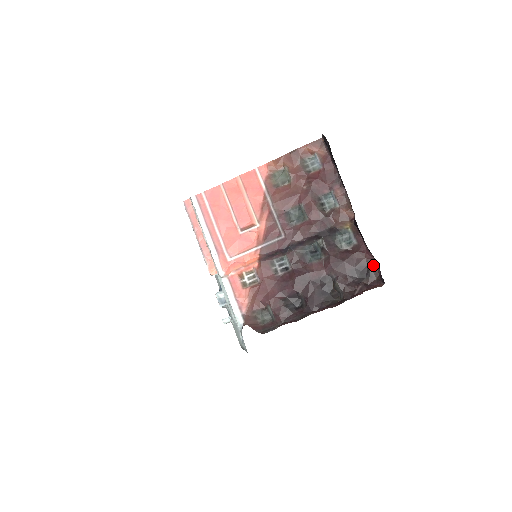
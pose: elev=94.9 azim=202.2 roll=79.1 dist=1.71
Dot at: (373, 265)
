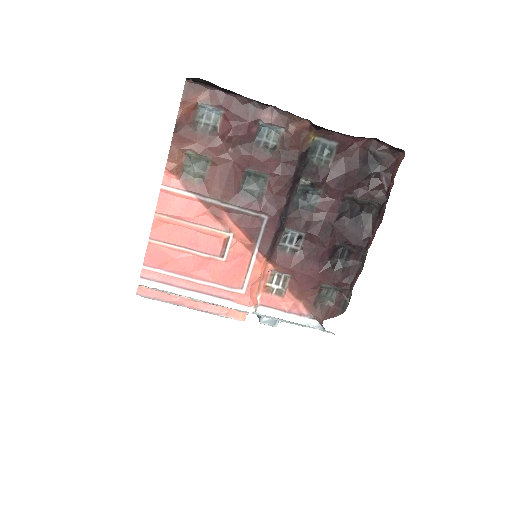
Dot at: (374, 146)
